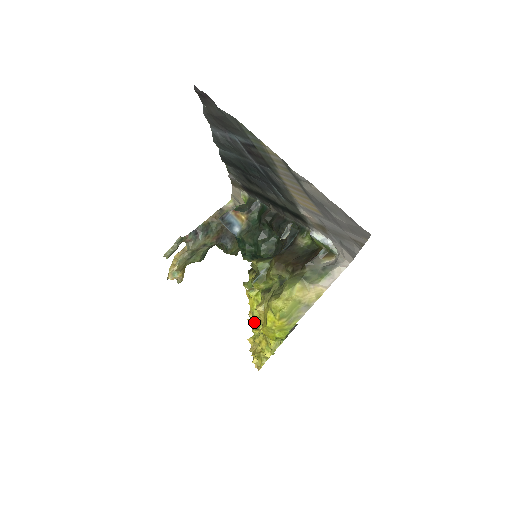
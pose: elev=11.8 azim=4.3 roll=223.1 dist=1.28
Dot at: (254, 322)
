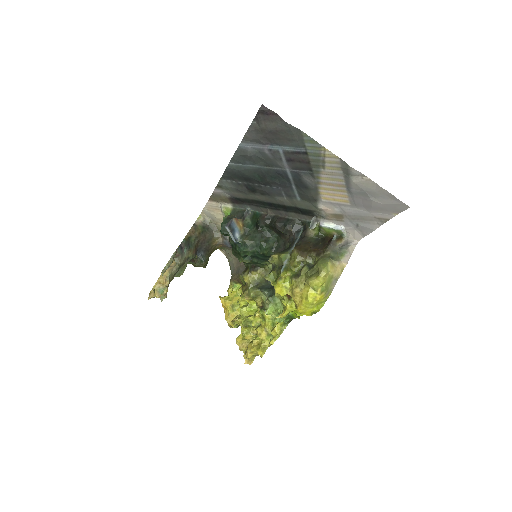
Dot at: (265, 313)
